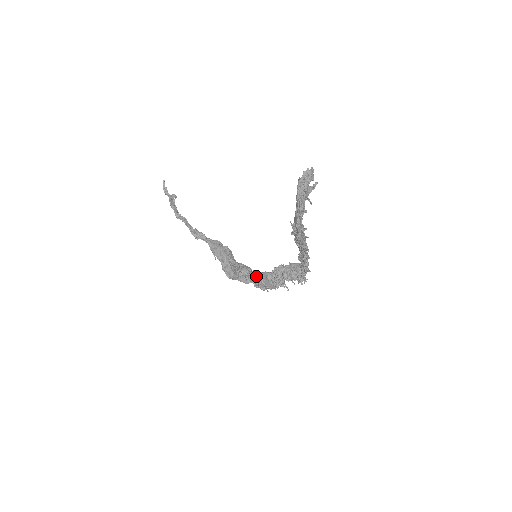
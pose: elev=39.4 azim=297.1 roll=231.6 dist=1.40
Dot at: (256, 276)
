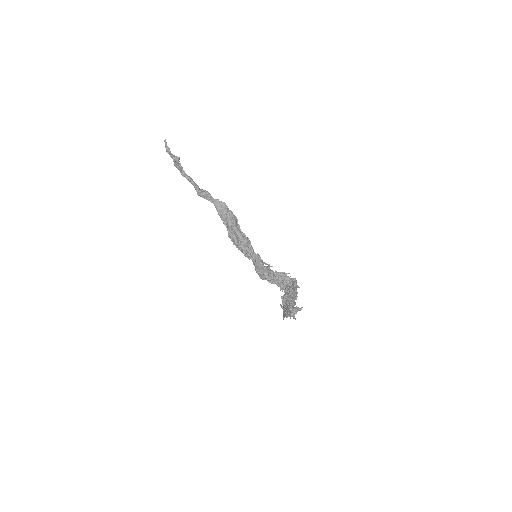
Dot at: (256, 270)
